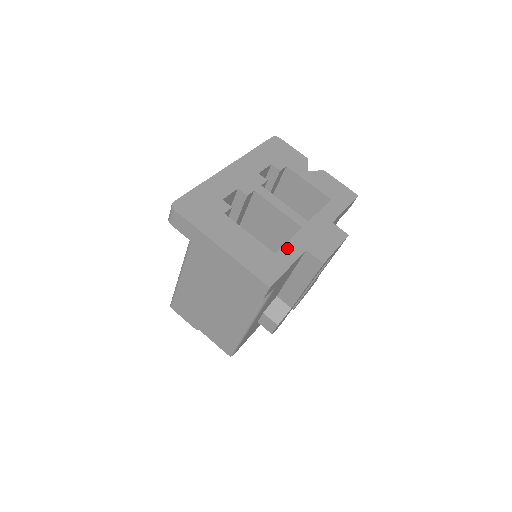
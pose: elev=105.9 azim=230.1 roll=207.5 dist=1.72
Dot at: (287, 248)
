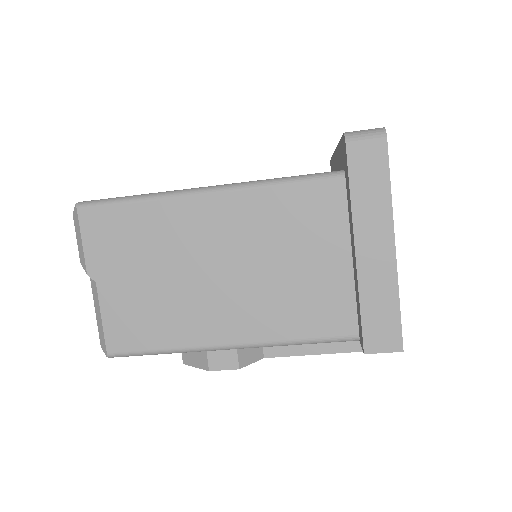
Dot at: occluded
